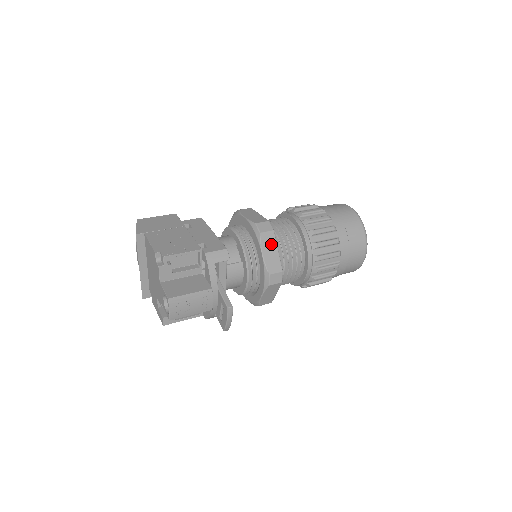
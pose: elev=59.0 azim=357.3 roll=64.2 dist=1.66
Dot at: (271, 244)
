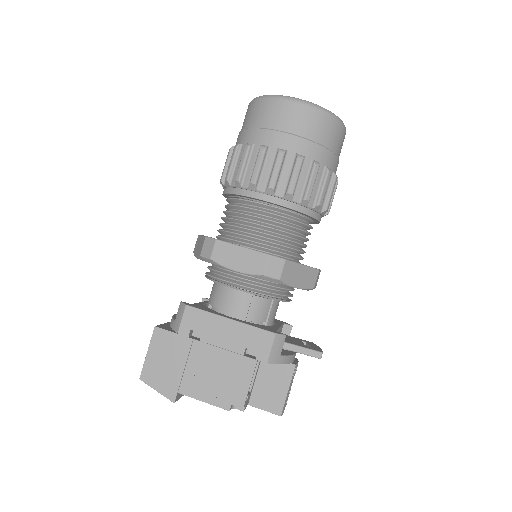
Dot at: (294, 271)
